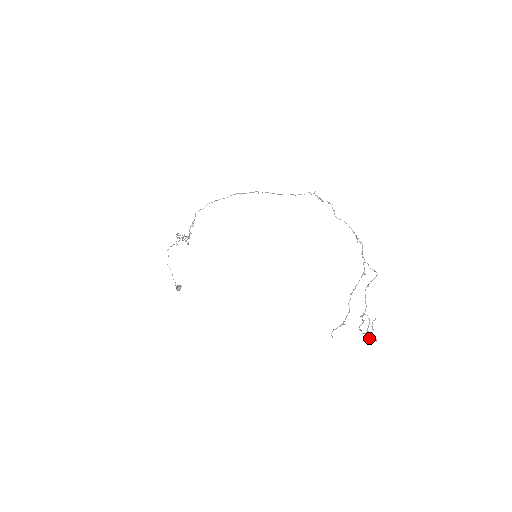
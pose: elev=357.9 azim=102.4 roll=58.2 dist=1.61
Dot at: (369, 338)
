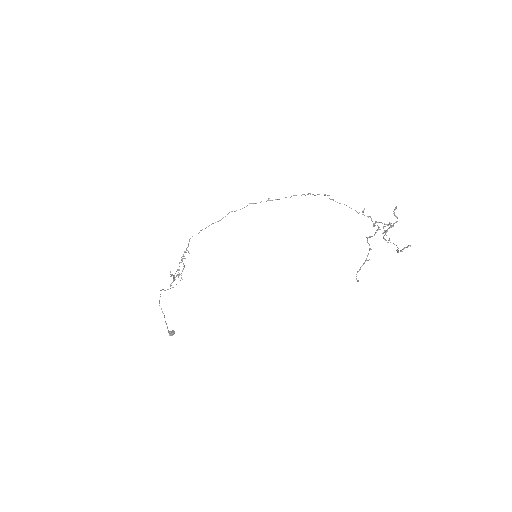
Dot at: (401, 250)
